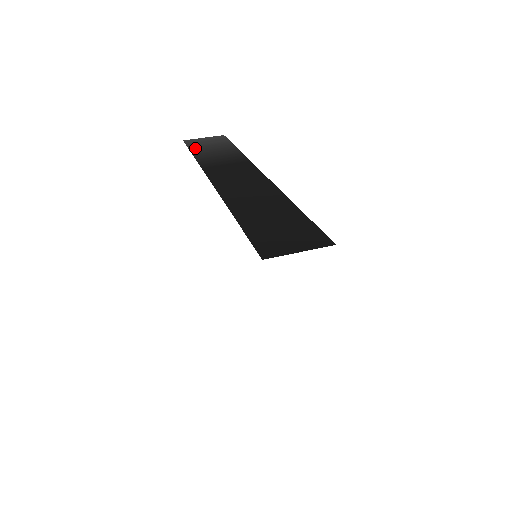
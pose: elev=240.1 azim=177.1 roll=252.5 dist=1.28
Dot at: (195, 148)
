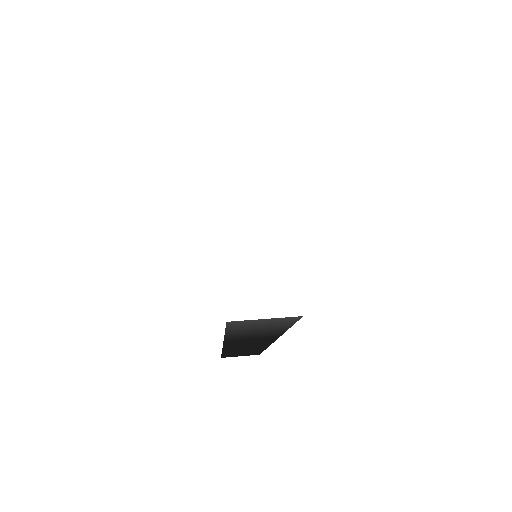
Dot at: occluded
